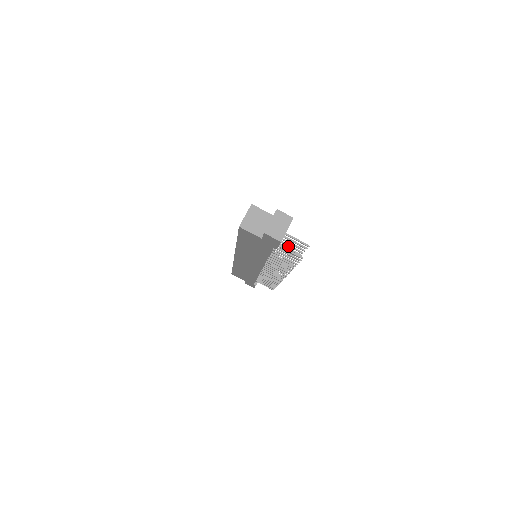
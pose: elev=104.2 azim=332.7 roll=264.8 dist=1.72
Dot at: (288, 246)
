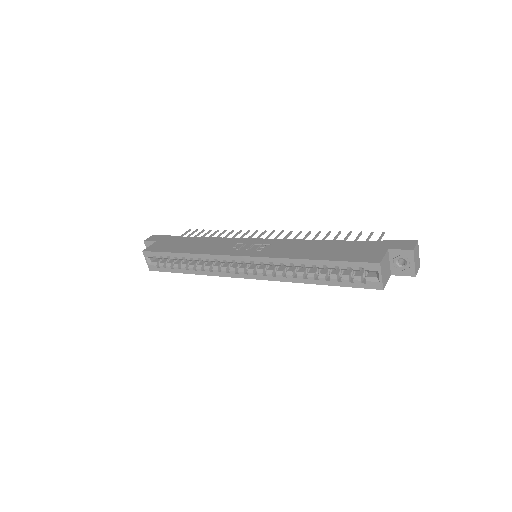
Dot at: occluded
